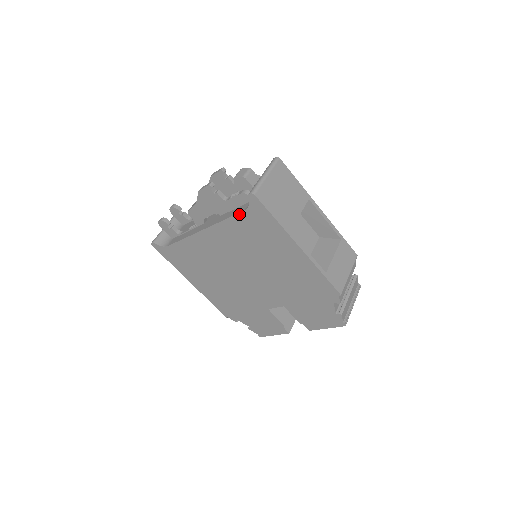
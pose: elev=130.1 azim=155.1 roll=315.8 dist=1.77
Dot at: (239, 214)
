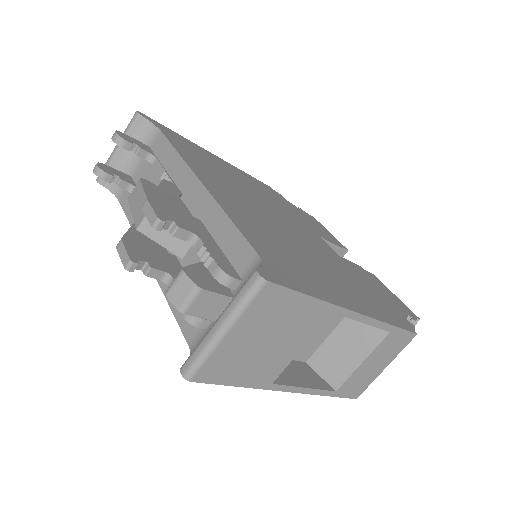
Dot at: (183, 332)
